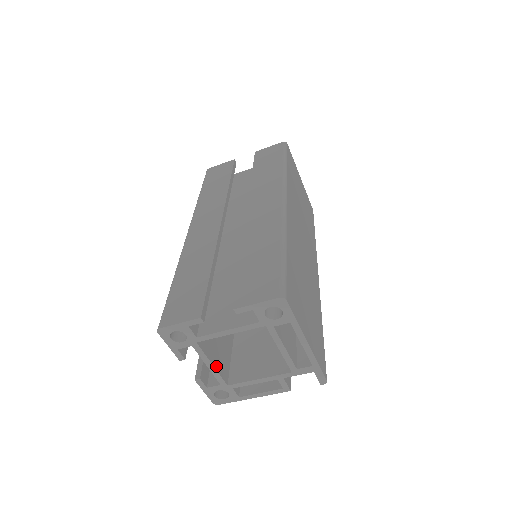
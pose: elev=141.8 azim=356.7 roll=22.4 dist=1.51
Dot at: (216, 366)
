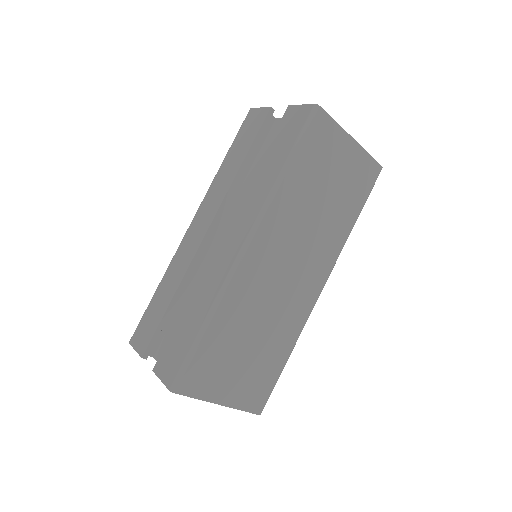
Dot at: occluded
